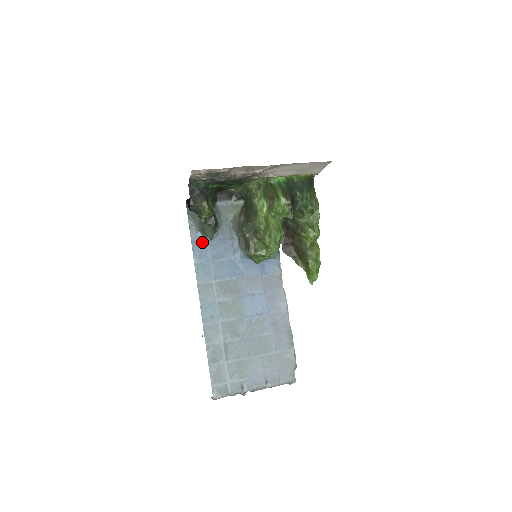
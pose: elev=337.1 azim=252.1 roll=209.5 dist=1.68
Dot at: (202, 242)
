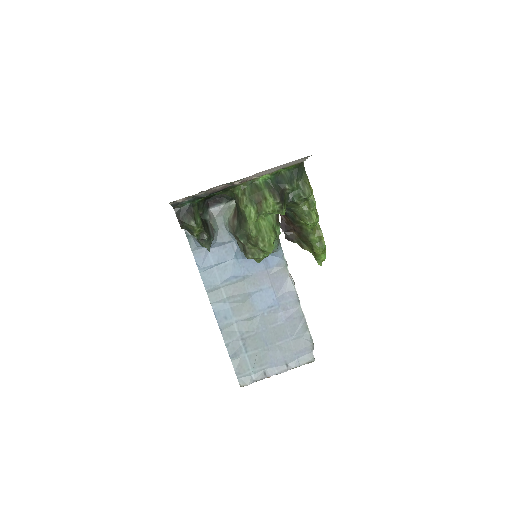
Dot at: (203, 251)
